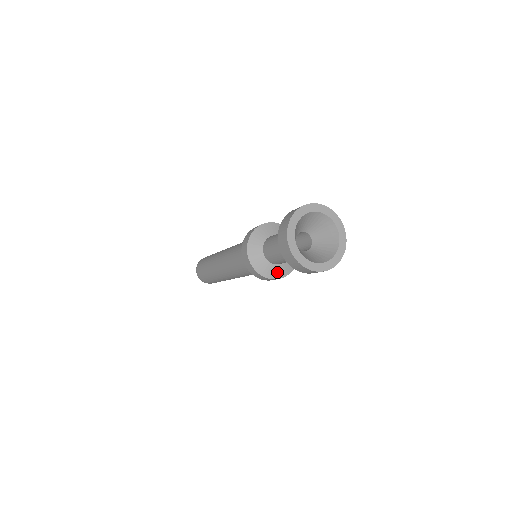
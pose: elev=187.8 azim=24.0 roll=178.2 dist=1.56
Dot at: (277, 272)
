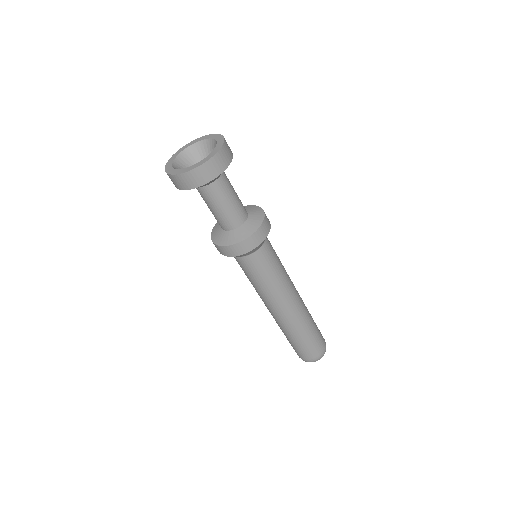
Dot at: (252, 225)
